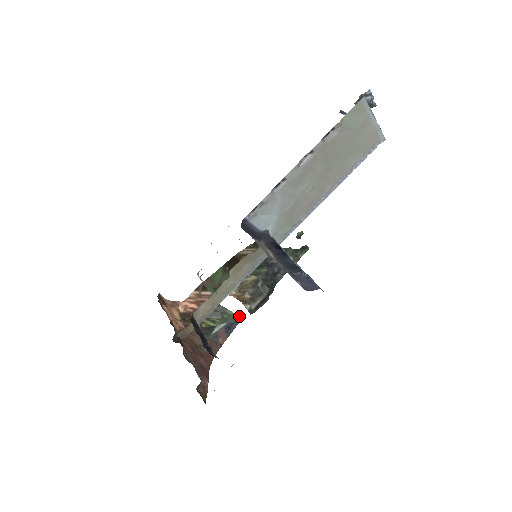
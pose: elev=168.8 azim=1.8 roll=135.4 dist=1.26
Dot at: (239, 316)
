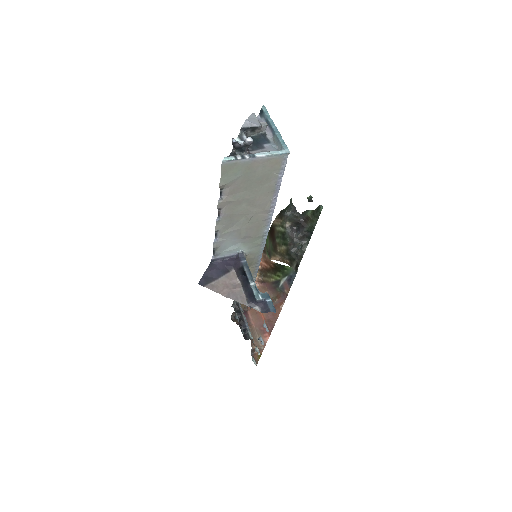
Dot at: occluded
